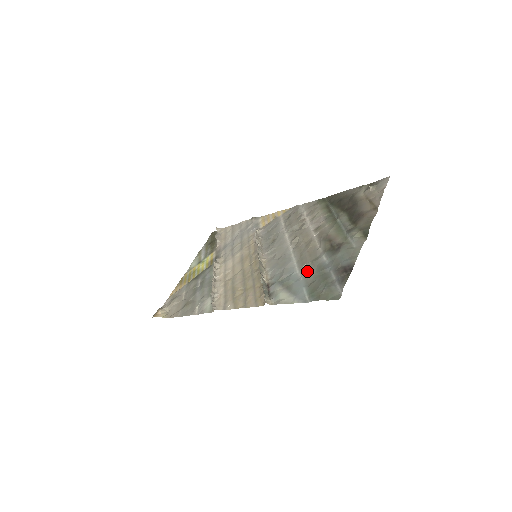
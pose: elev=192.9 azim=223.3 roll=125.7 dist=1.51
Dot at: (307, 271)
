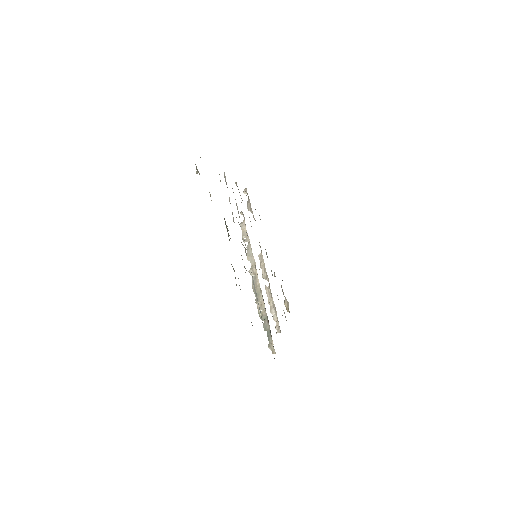
Dot at: occluded
